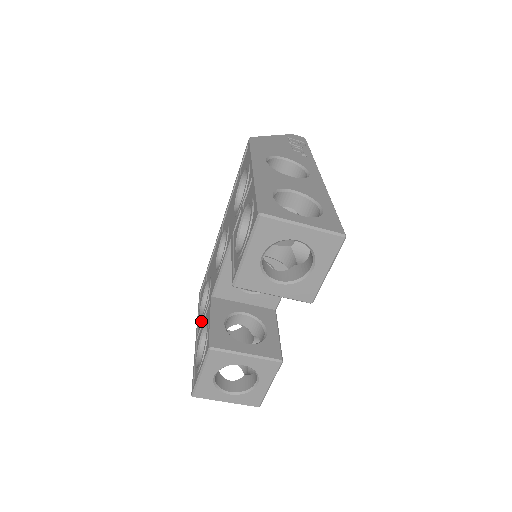
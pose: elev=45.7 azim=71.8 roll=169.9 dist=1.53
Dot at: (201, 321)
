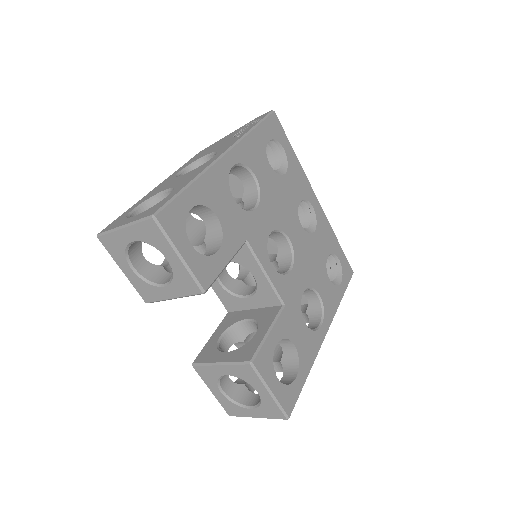
Dot at: occluded
